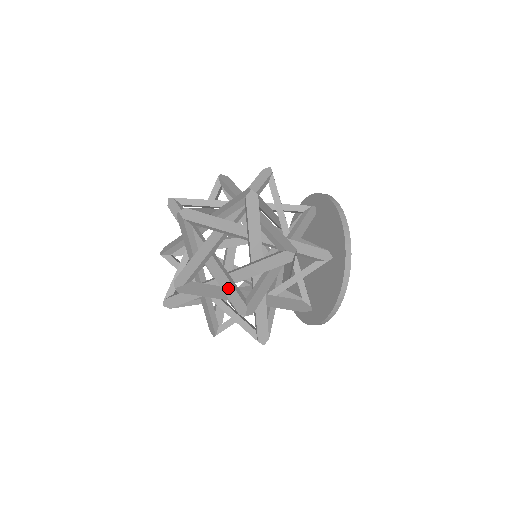
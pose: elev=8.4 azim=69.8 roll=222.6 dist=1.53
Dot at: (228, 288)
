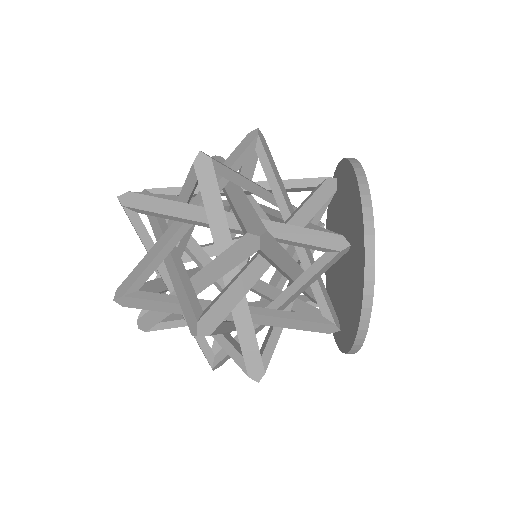
Dot at: (182, 297)
